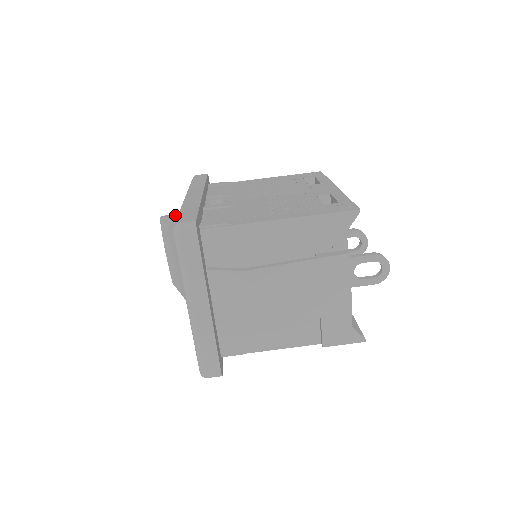
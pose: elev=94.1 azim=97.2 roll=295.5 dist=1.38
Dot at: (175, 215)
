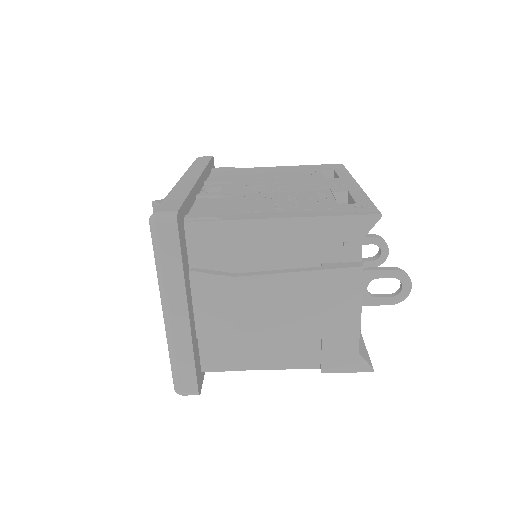
Dot at: occluded
